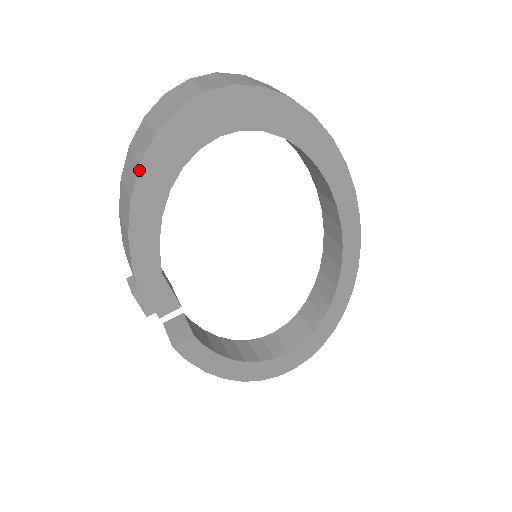
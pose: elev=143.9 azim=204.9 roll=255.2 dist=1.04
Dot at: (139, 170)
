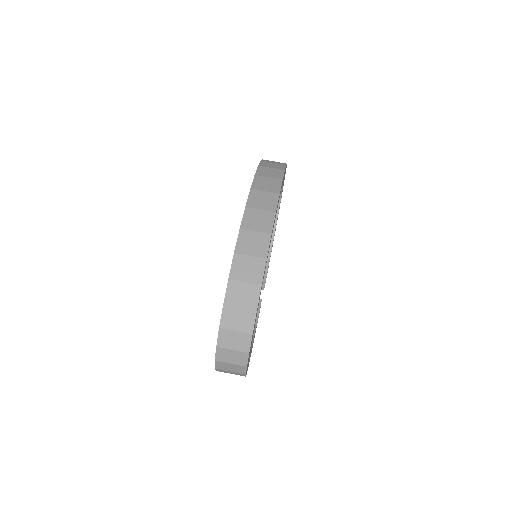
Dot at: occluded
